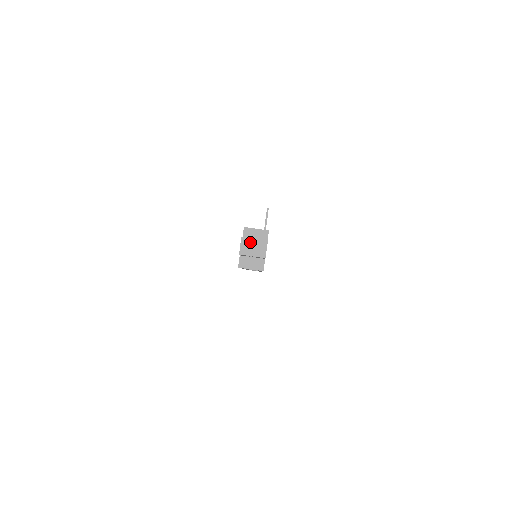
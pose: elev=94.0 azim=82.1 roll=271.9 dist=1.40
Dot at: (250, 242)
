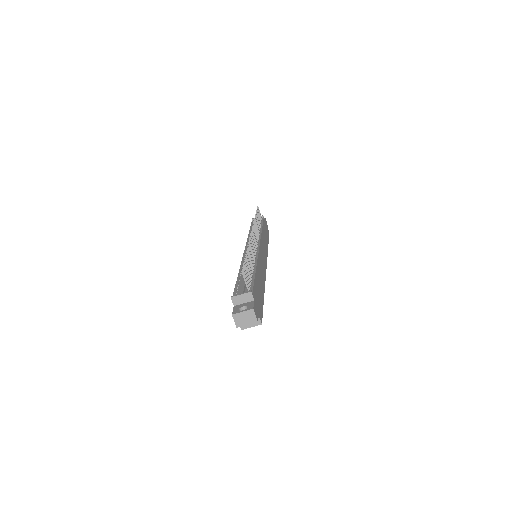
Dot at: (240, 316)
